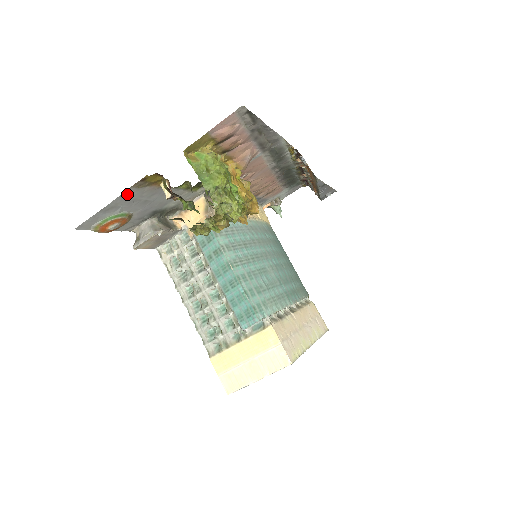
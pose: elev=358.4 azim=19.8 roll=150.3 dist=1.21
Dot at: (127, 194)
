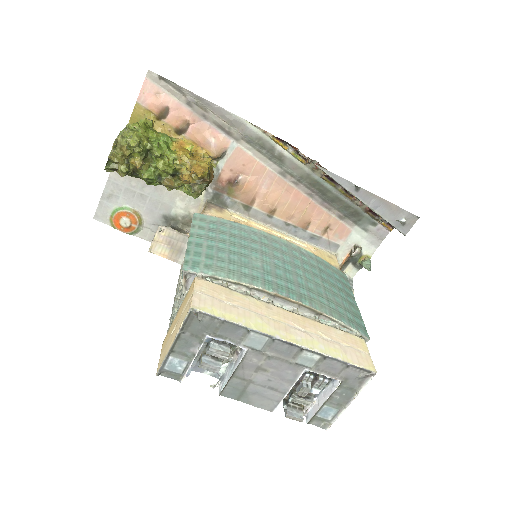
Dot at: (115, 179)
